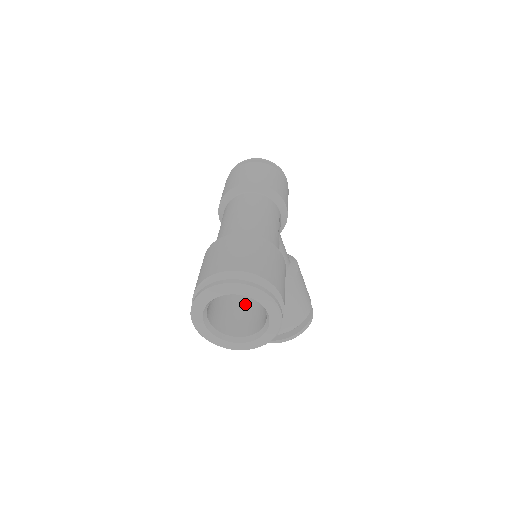
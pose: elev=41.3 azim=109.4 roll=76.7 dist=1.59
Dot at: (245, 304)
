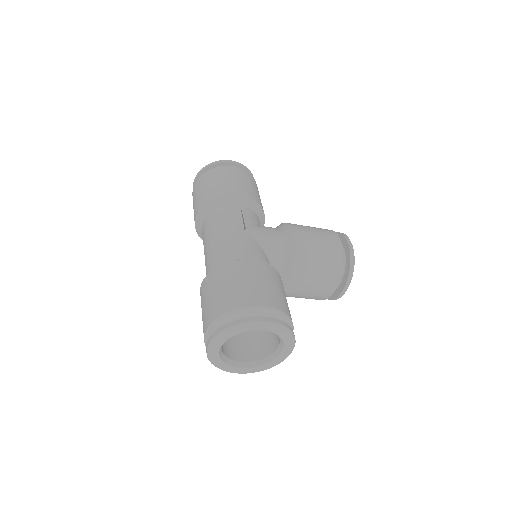
Dot at: occluded
